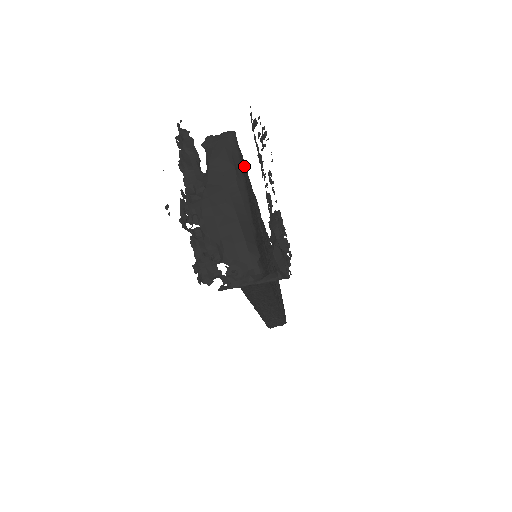
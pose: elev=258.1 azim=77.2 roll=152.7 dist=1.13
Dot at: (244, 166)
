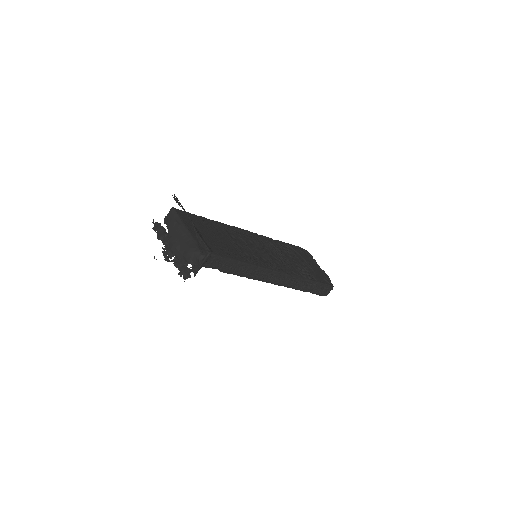
Dot at: (194, 218)
